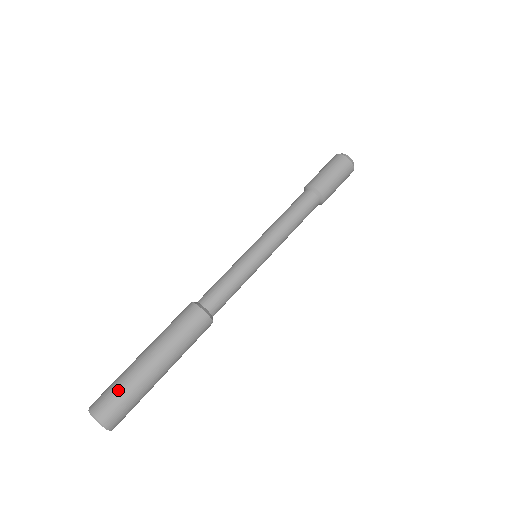
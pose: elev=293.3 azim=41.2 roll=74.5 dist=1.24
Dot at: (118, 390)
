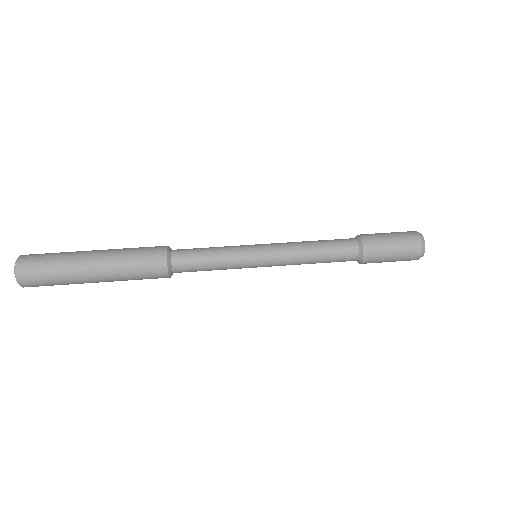
Dot at: (49, 261)
